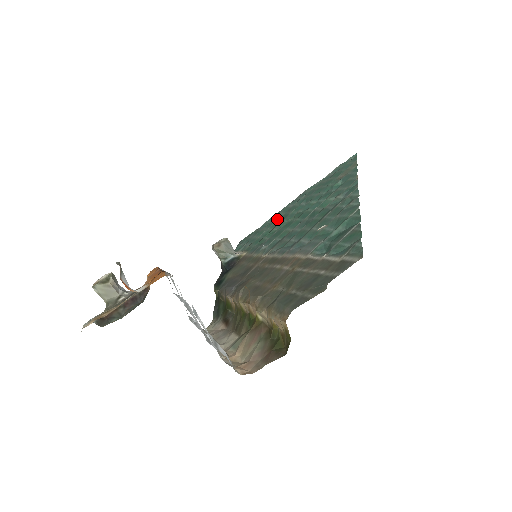
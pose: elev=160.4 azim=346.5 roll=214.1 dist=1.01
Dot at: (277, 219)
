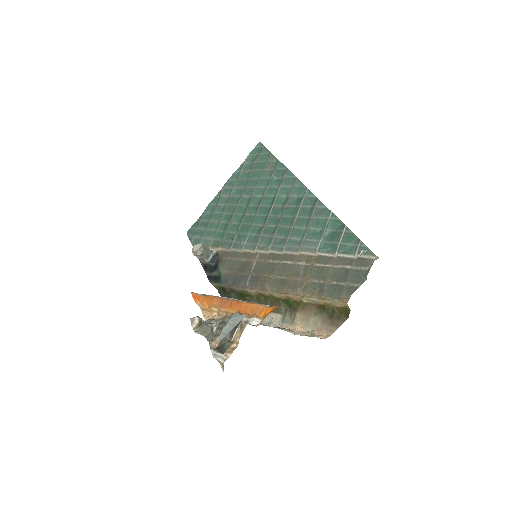
Dot at: (220, 210)
